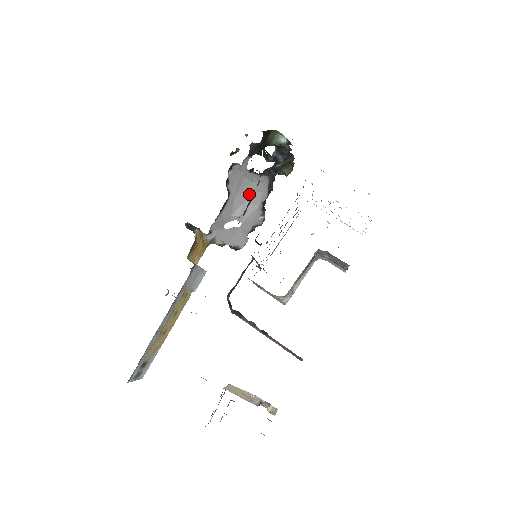
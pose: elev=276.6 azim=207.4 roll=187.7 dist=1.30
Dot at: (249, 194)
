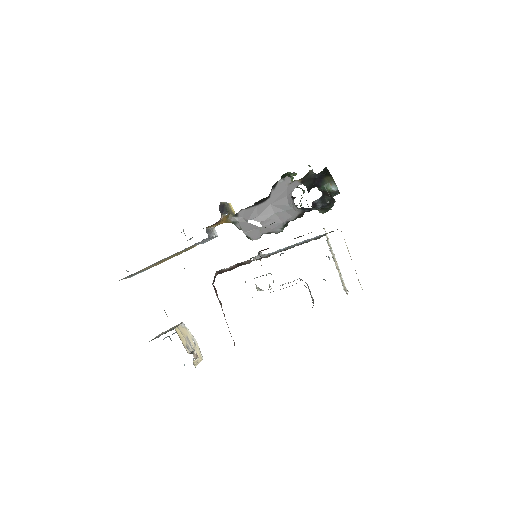
Dot at: (281, 210)
